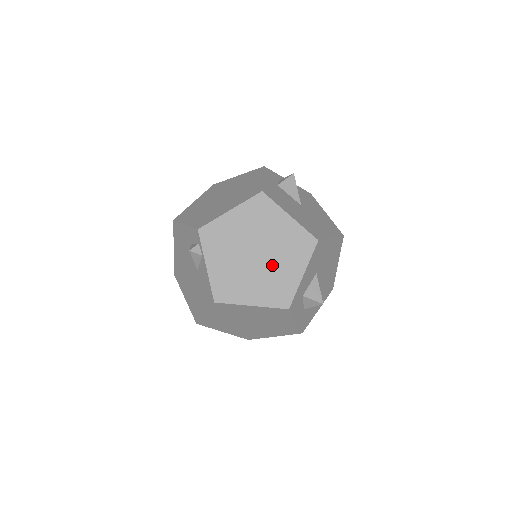
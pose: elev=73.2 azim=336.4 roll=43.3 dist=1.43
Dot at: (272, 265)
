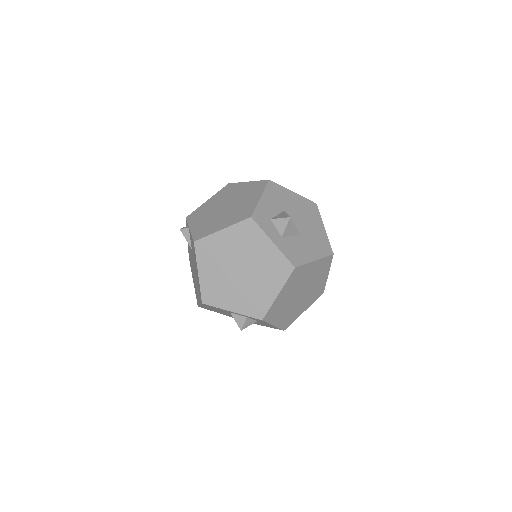
Dot at: (237, 205)
